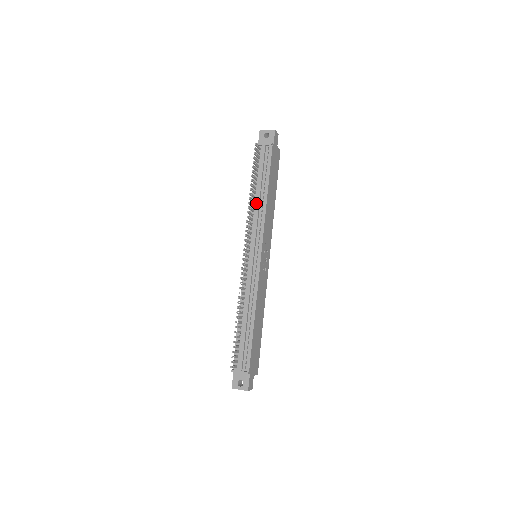
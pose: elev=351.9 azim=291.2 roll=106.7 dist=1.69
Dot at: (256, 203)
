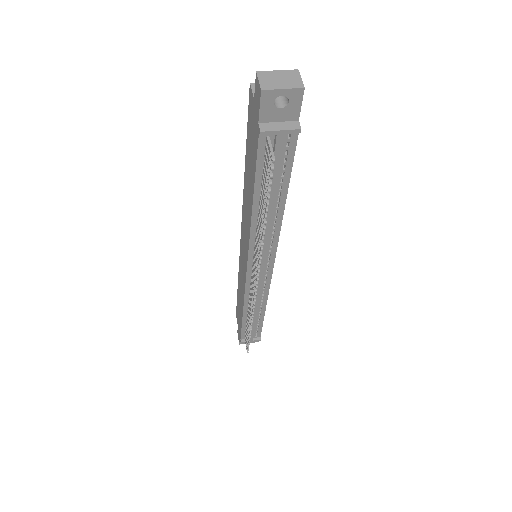
Dot at: occluded
